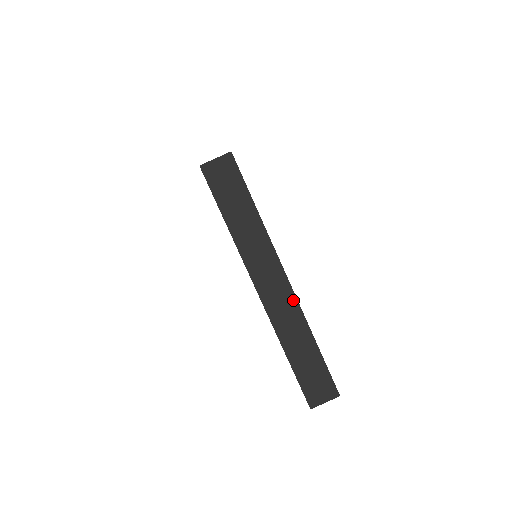
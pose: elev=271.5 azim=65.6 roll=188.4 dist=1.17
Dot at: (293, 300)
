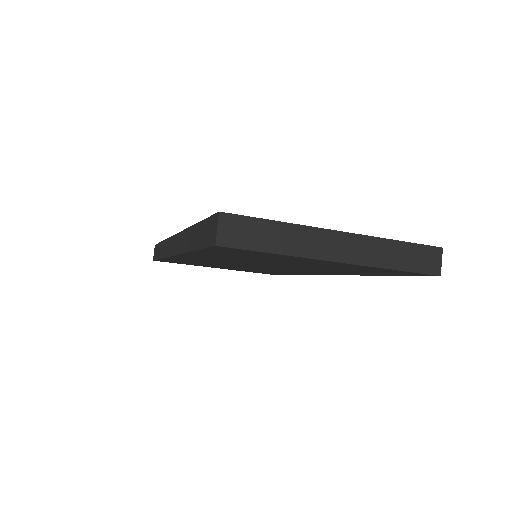
Dot at: (359, 238)
